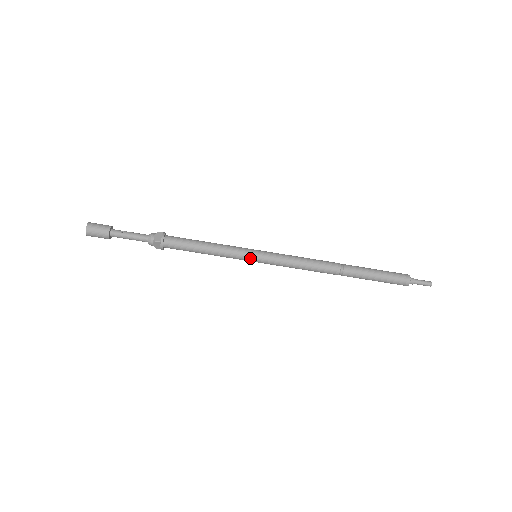
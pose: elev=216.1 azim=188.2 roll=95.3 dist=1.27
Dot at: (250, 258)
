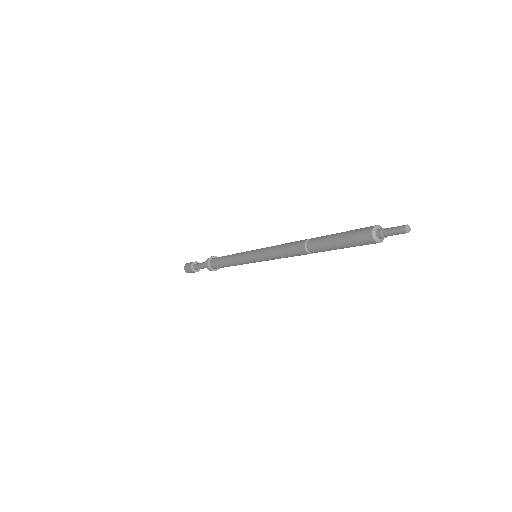
Dot at: (248, 256)
